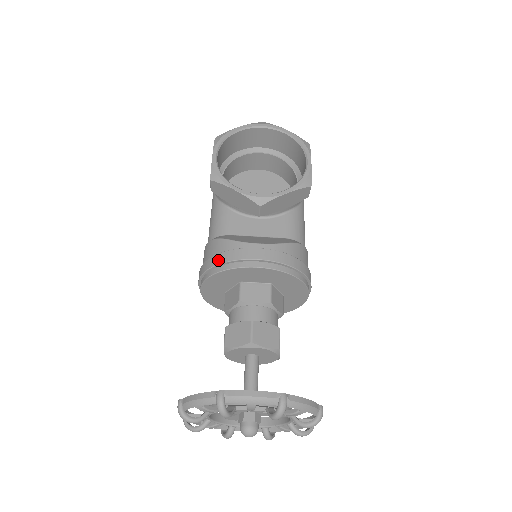
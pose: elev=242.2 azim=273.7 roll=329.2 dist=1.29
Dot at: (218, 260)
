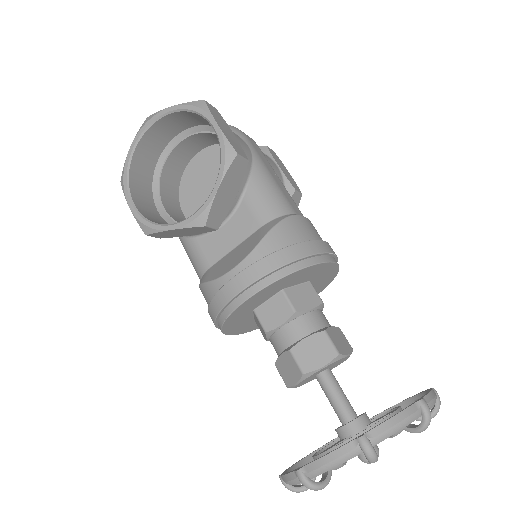
Dot at: (213, 312)
